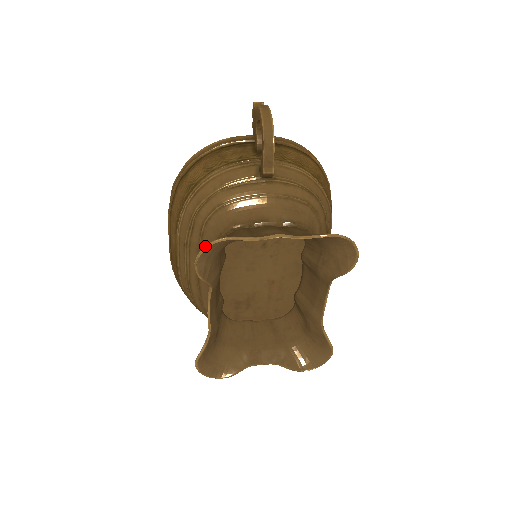
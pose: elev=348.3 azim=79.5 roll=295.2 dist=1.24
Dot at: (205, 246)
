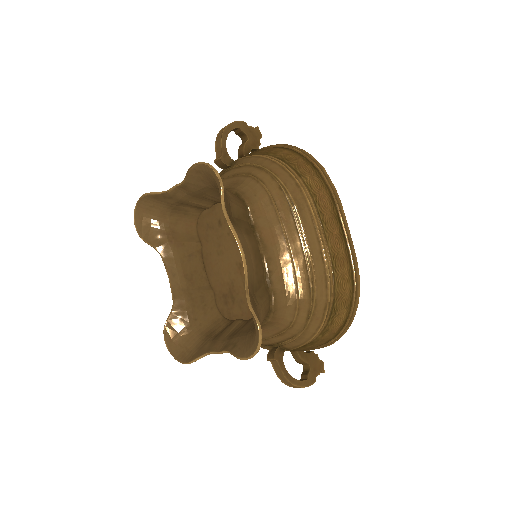
Dot at: (136, 208)
